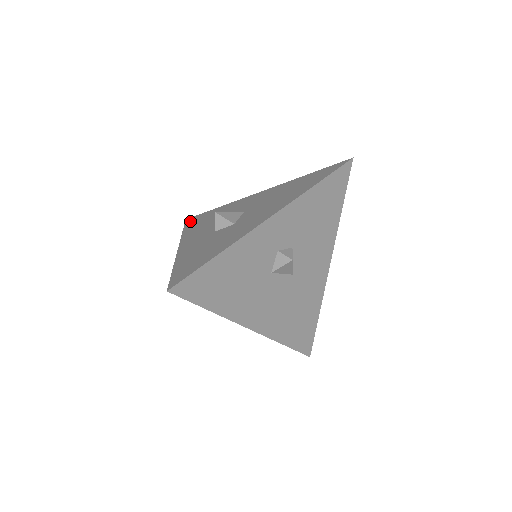
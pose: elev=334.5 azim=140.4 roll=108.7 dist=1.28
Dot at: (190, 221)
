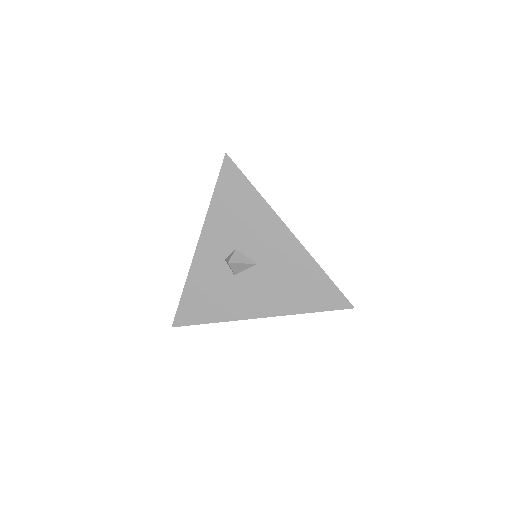
Dot at: occluded
